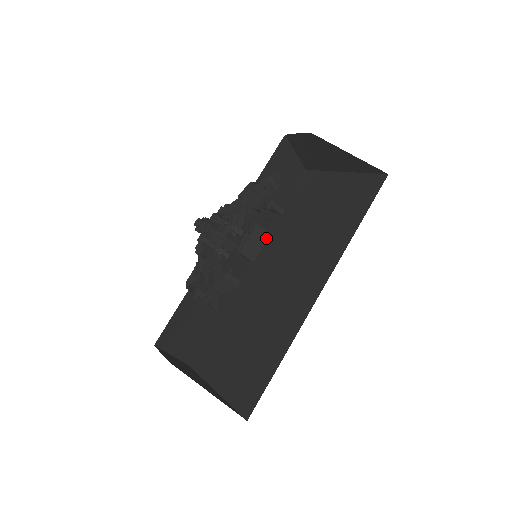
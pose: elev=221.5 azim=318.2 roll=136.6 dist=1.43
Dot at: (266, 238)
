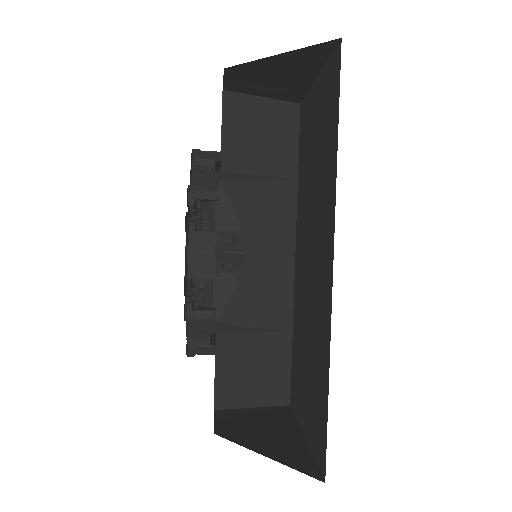
Dot at: (214, 240)
